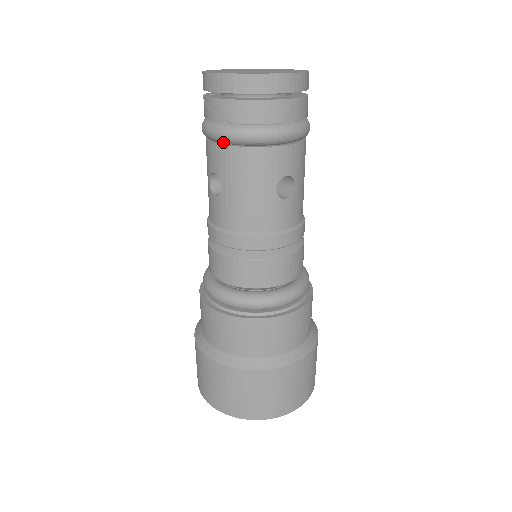
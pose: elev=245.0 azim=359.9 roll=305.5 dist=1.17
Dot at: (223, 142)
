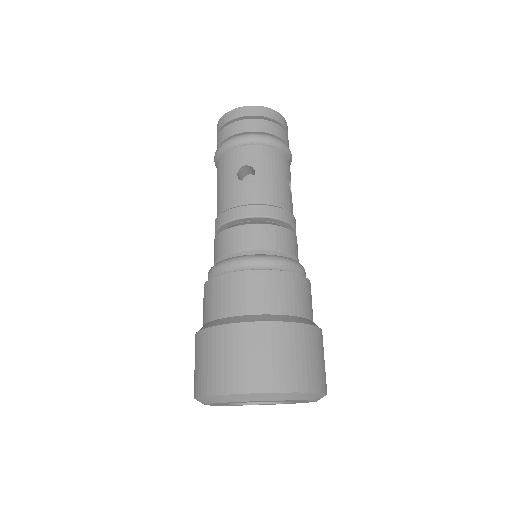
Dot at: occluded
